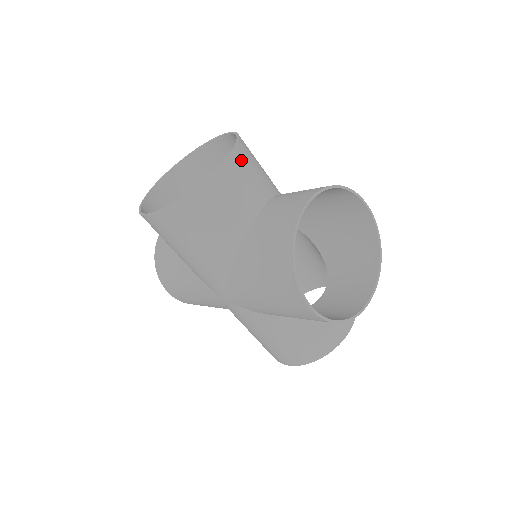
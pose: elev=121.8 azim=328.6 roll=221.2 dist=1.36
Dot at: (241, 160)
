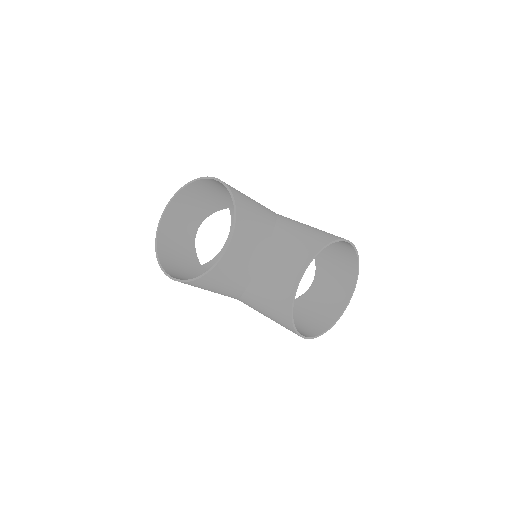
Dot at: (241, 233)
